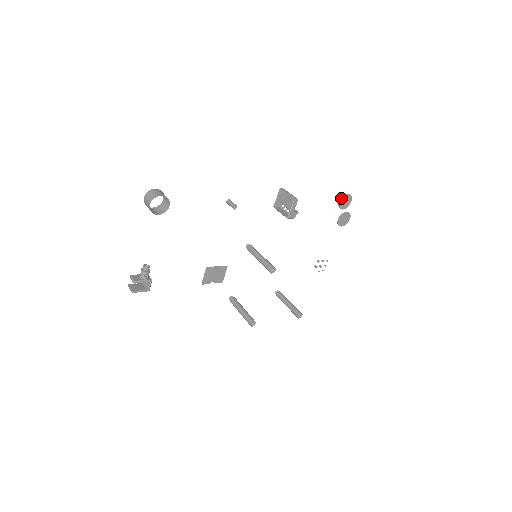
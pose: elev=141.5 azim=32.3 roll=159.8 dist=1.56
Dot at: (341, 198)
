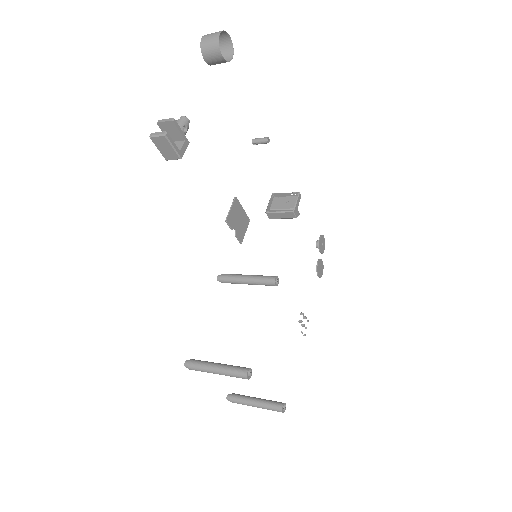
Dot at: (320, 235)
